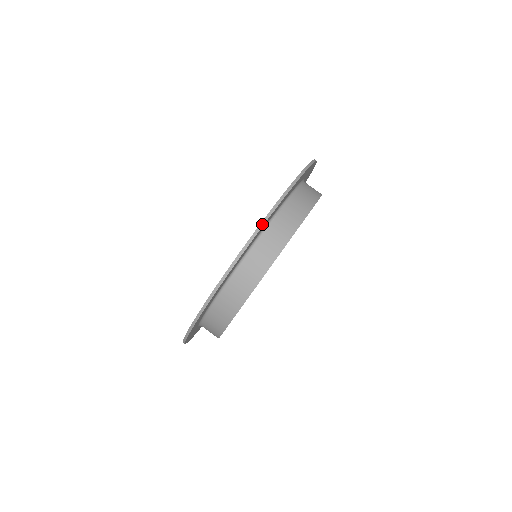
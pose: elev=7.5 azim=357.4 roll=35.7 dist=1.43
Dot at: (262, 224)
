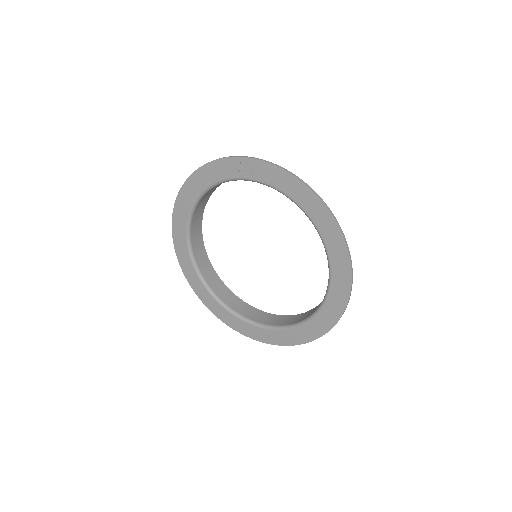
Dot at: occluded
